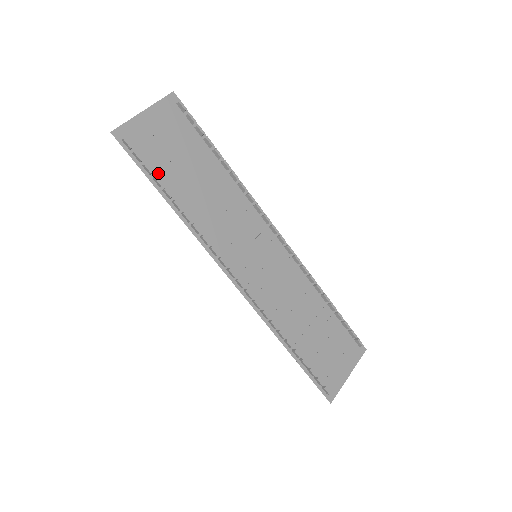
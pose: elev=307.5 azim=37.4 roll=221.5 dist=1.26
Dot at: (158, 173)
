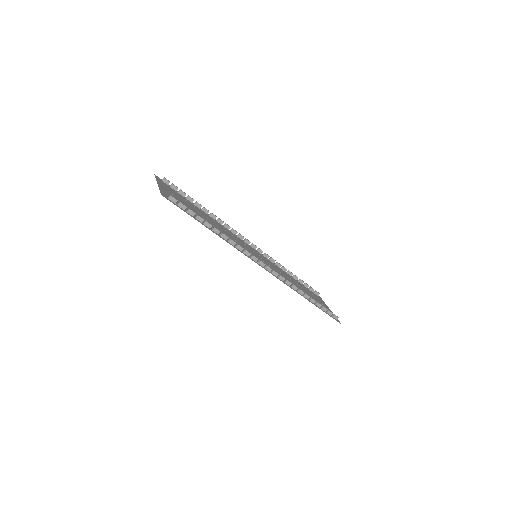
Dot at: (194, 216)
